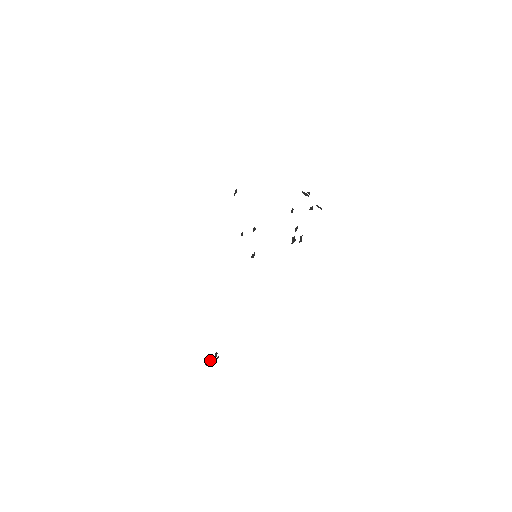
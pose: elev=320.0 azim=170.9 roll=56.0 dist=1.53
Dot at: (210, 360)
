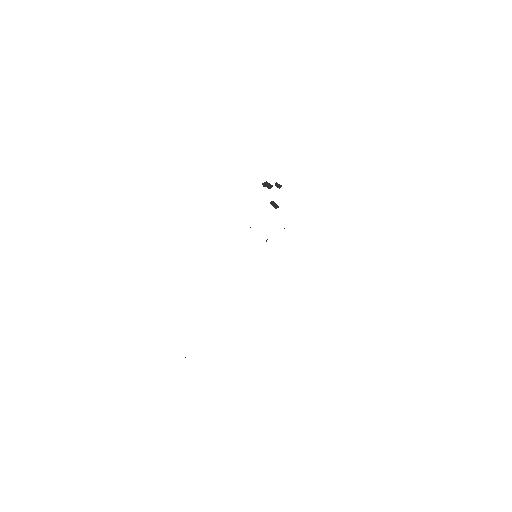
Dot at: occluded
